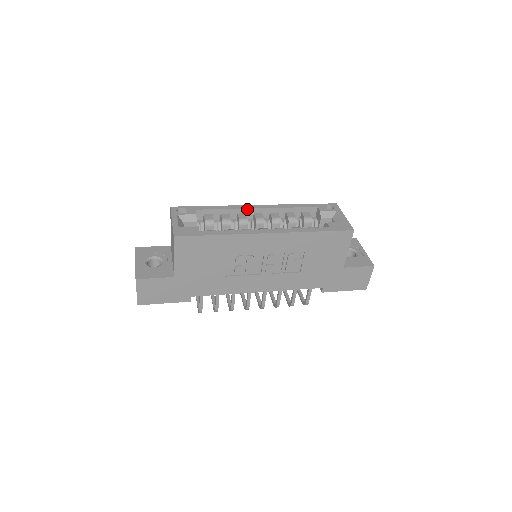
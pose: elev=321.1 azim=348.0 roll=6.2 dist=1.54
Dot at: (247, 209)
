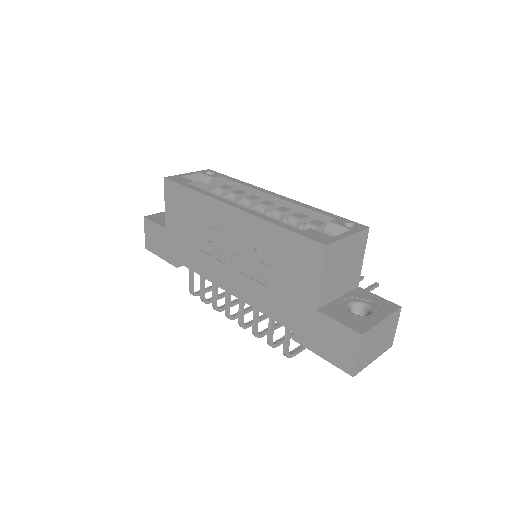
Dot at: (262, 192)
